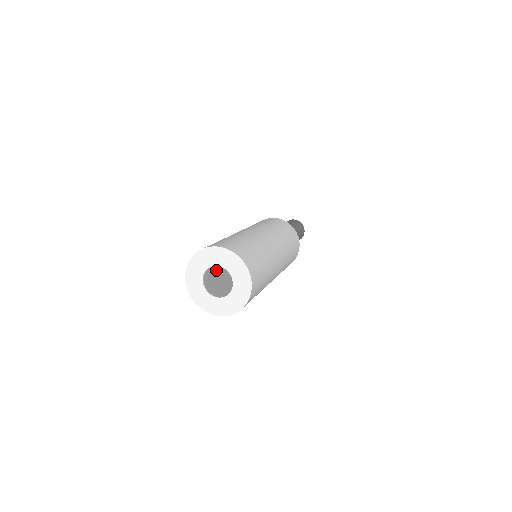
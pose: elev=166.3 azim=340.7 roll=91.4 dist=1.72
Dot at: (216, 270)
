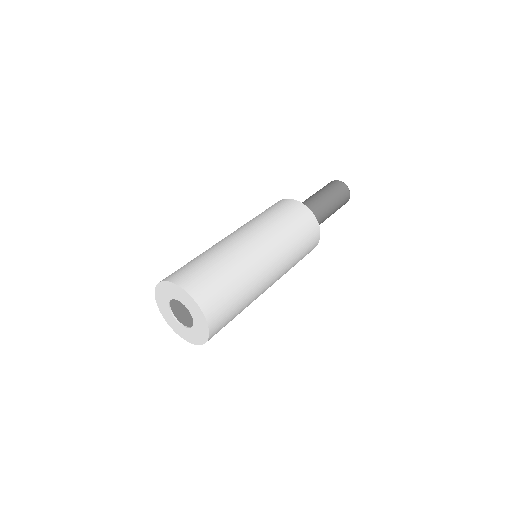
Dot at: (175, 303)
